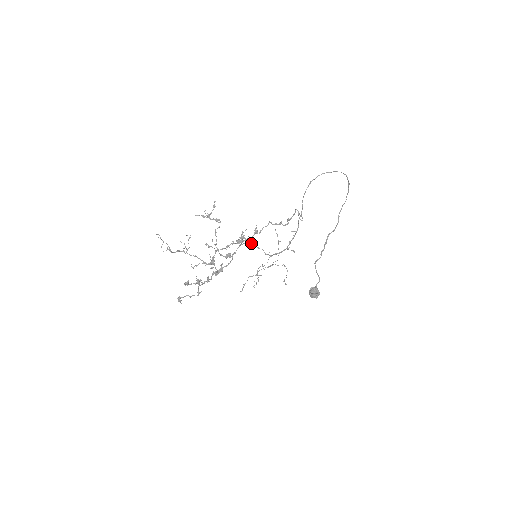
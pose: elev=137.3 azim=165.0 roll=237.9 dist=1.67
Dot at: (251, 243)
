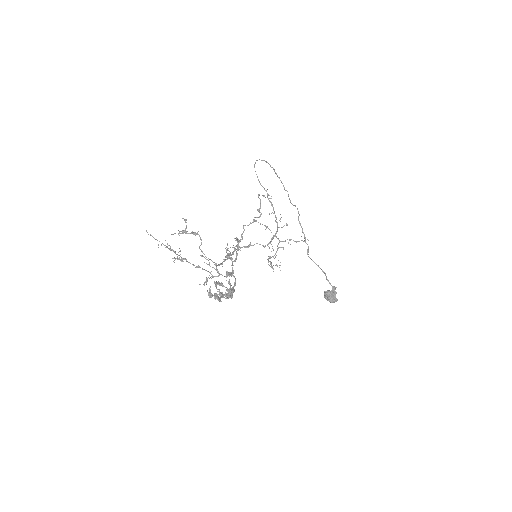
Dot at: (242, 247)
